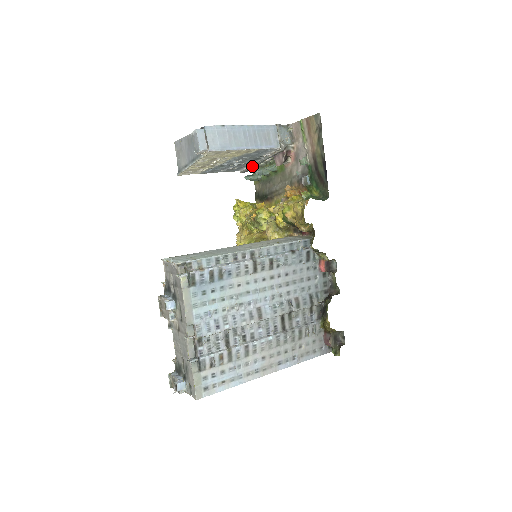
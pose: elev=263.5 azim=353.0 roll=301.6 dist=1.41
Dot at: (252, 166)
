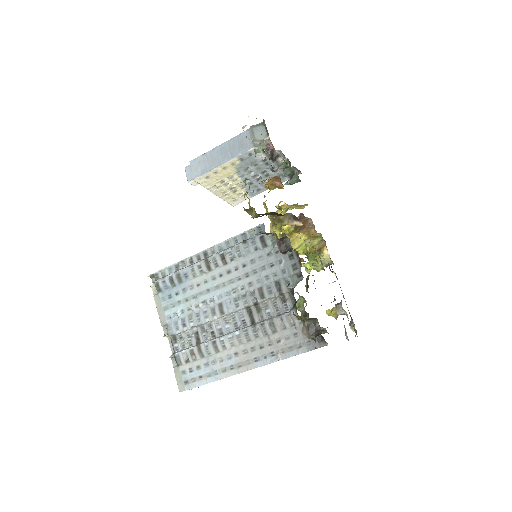
Dot at: (280, 171)
